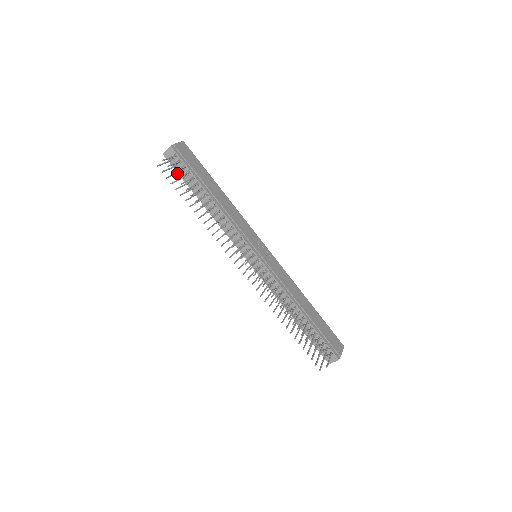
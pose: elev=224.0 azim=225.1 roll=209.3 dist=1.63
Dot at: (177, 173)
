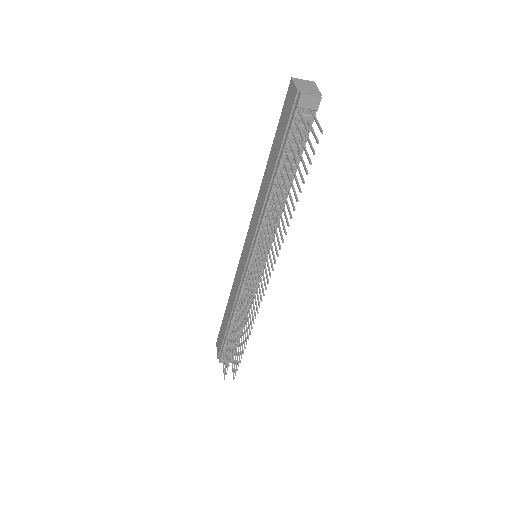
Dot at: (294, 135)
